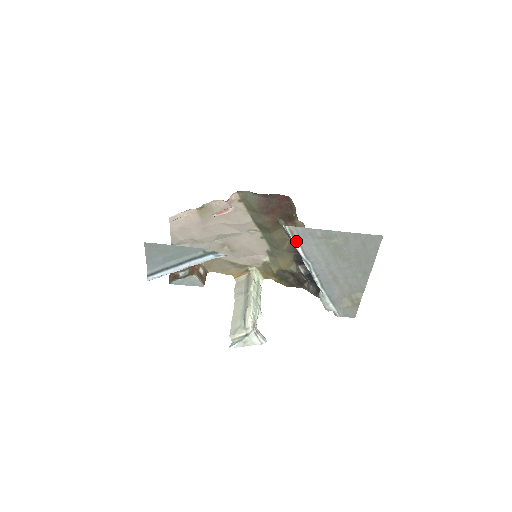
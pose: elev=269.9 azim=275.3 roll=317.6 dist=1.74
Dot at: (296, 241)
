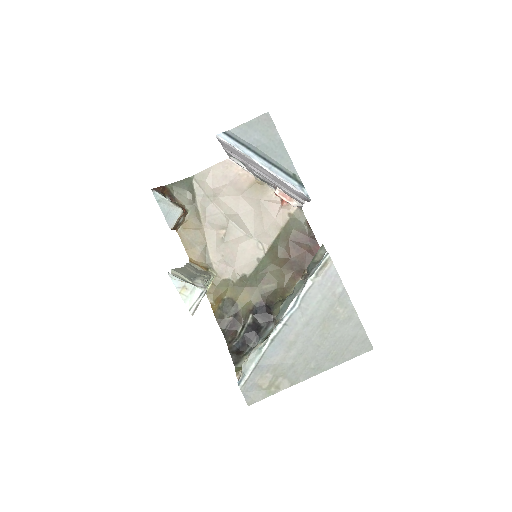
Dot at: (316, 275)
